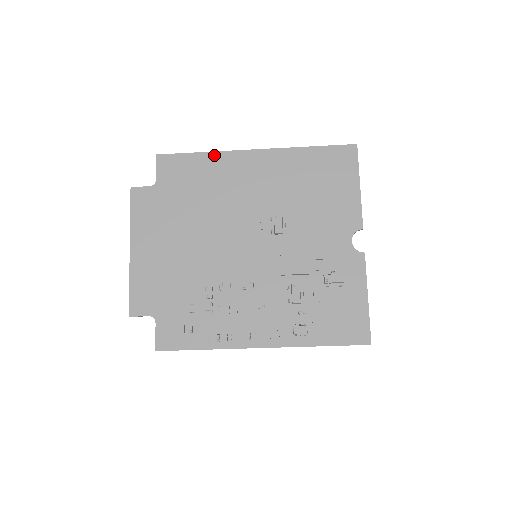
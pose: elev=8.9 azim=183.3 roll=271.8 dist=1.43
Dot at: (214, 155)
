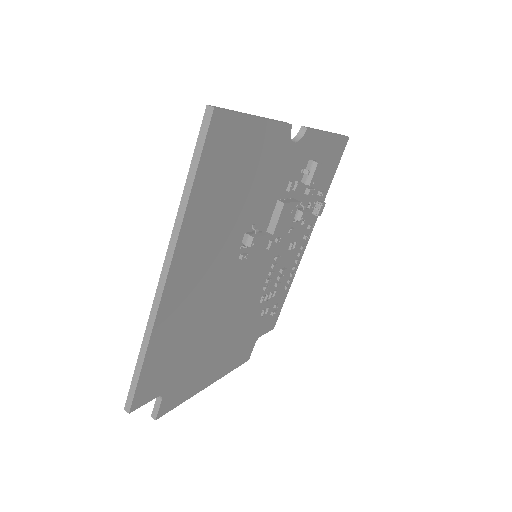
Dot at: (154, 339)
